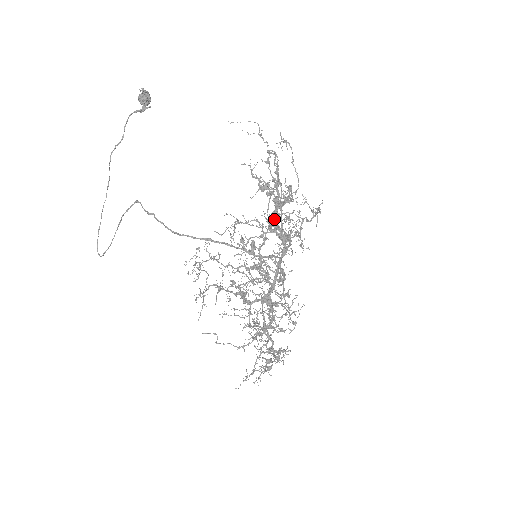
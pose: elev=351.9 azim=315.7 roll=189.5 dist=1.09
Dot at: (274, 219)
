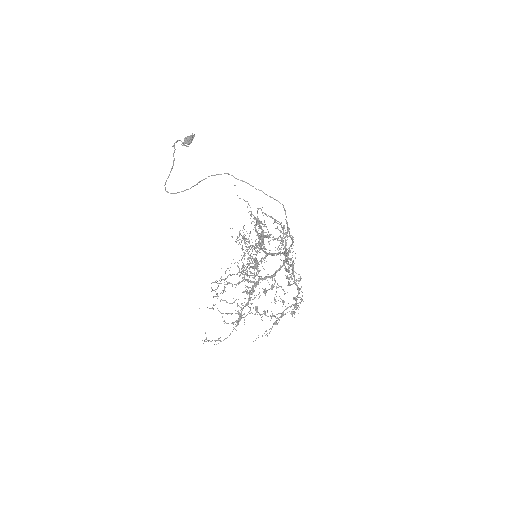
Dot at: (282, 233)
